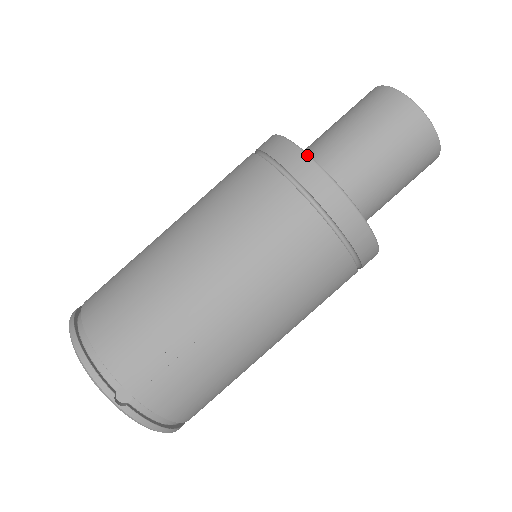
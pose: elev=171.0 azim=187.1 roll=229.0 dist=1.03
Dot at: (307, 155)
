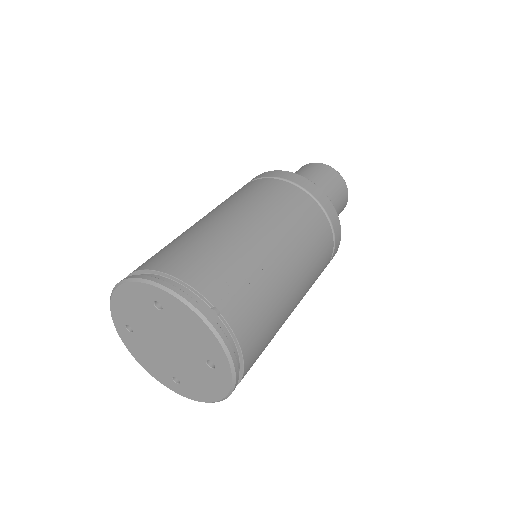
Dot at: (294, 173)
